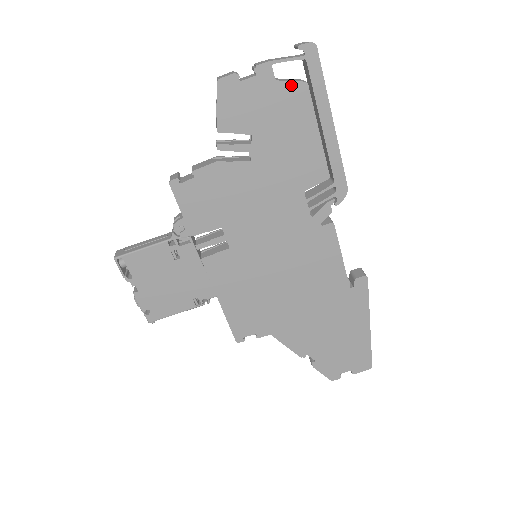
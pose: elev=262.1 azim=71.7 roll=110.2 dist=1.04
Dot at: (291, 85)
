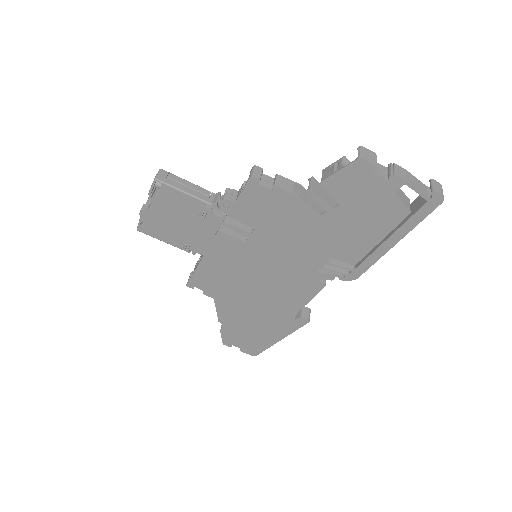
Dot at: (400, 205)
